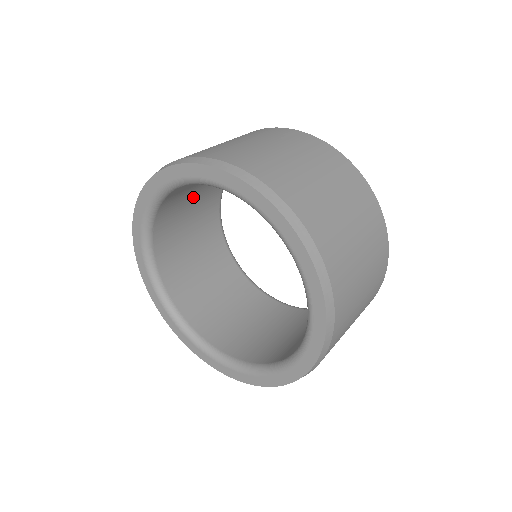
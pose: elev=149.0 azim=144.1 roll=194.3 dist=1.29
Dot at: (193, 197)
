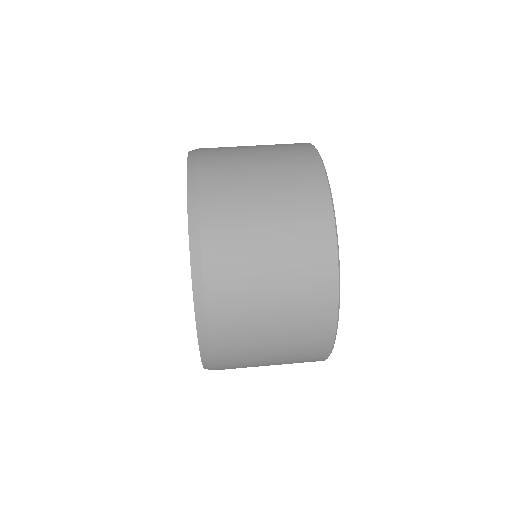
Dot at: occluded
